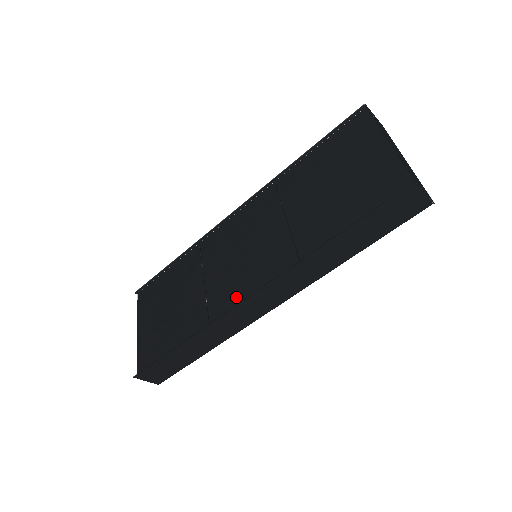
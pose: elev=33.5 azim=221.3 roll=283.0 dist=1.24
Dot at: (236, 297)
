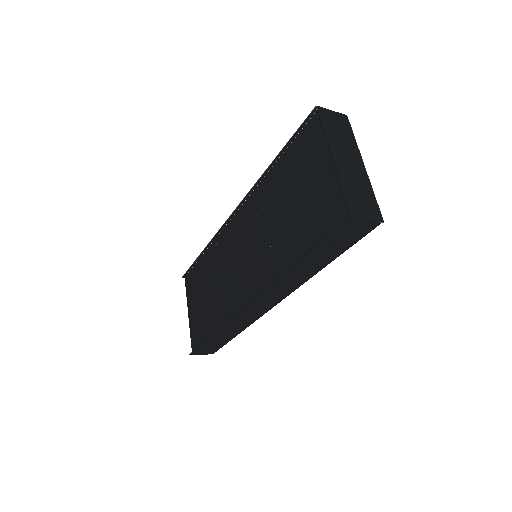
Dot at: (240, 301)
